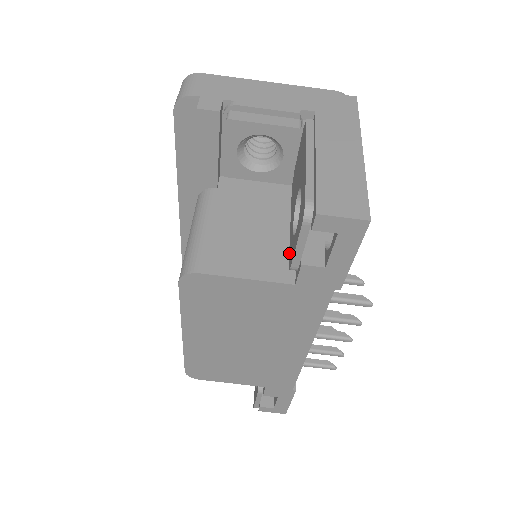
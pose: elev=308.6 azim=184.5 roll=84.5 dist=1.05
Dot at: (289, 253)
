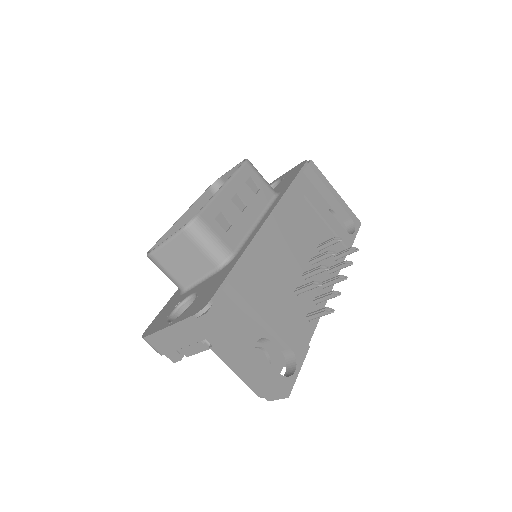
Dot at: occluded
